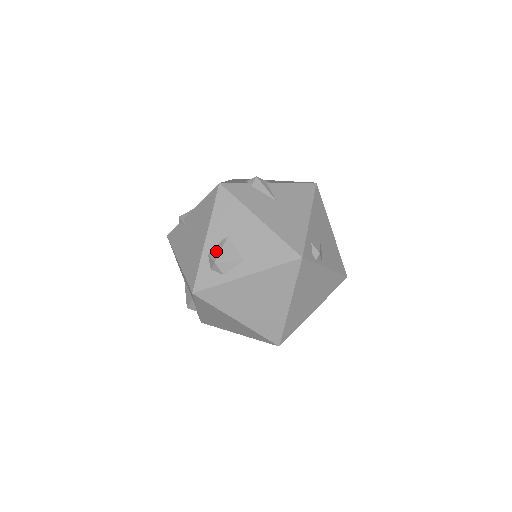
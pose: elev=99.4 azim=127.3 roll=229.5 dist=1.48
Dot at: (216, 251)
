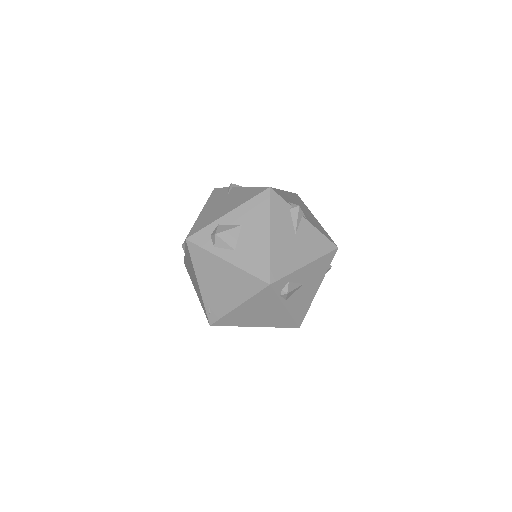
Dot at: (224, 227)
